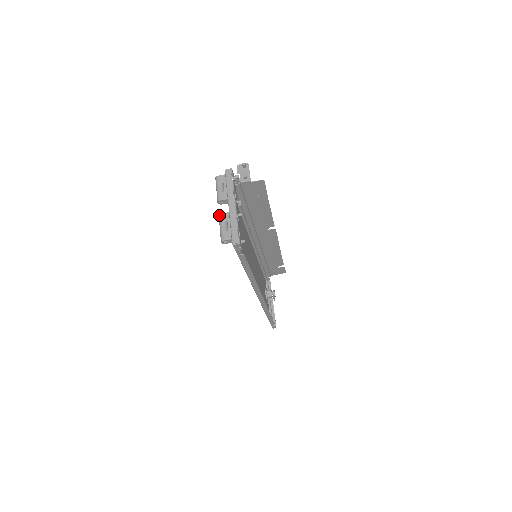
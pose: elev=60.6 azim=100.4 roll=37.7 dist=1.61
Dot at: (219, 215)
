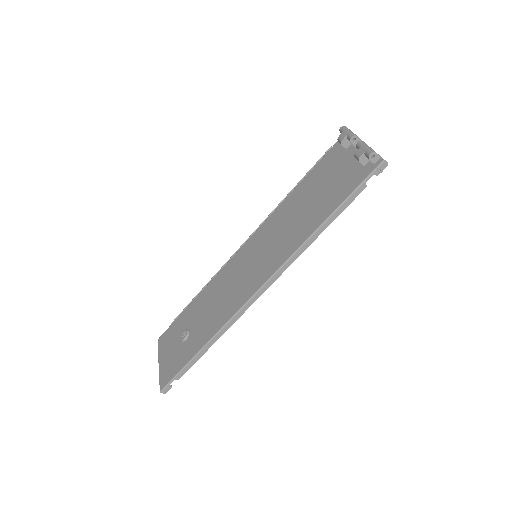
Dot at: (361, 141)
